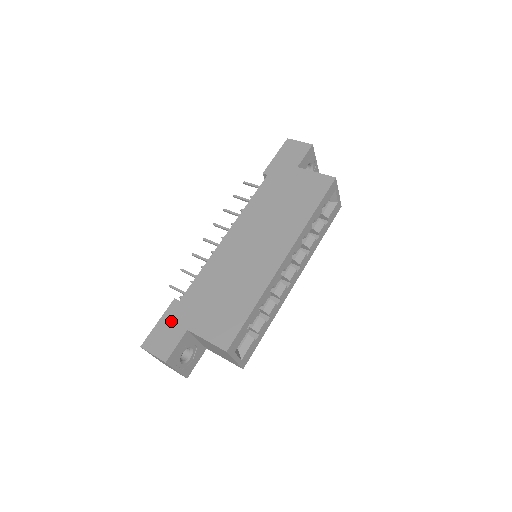
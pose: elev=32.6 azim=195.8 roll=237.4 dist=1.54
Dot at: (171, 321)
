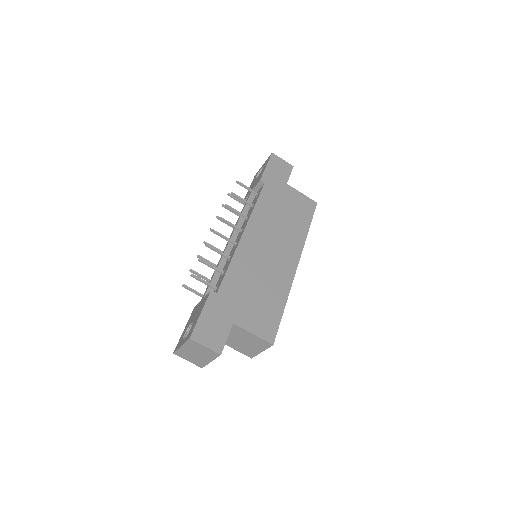
Dot at: (215, 313)
